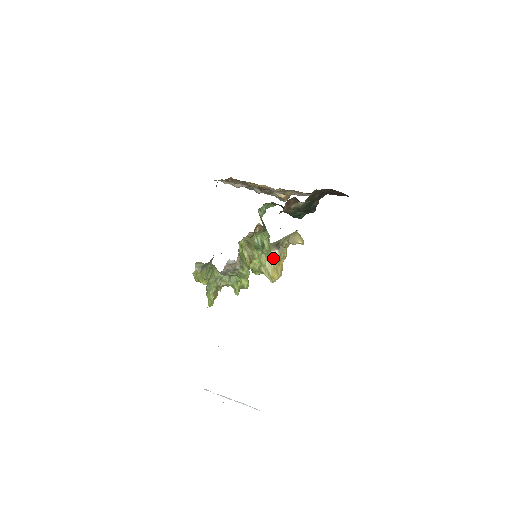
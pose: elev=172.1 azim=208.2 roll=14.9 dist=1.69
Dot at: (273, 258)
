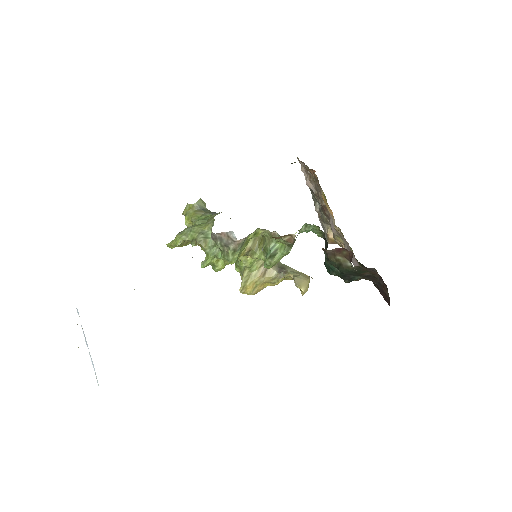
Dot at: (265, 274)
